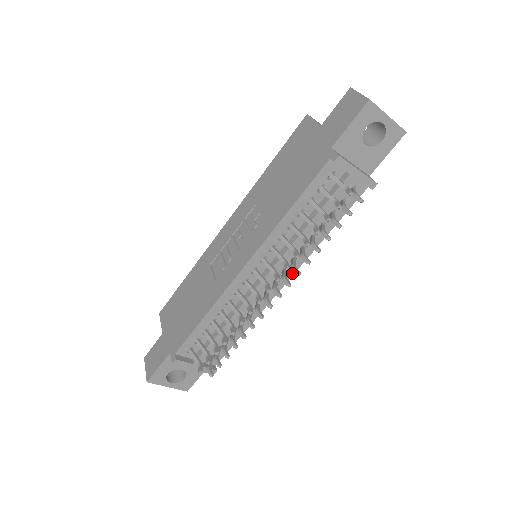
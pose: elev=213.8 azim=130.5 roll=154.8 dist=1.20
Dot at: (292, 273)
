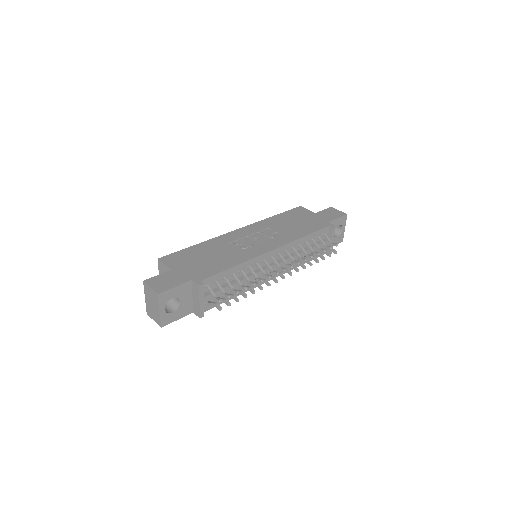
Dot at: (277, 276)
